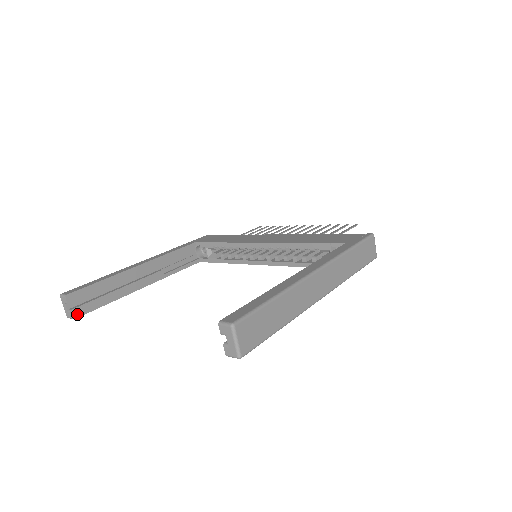
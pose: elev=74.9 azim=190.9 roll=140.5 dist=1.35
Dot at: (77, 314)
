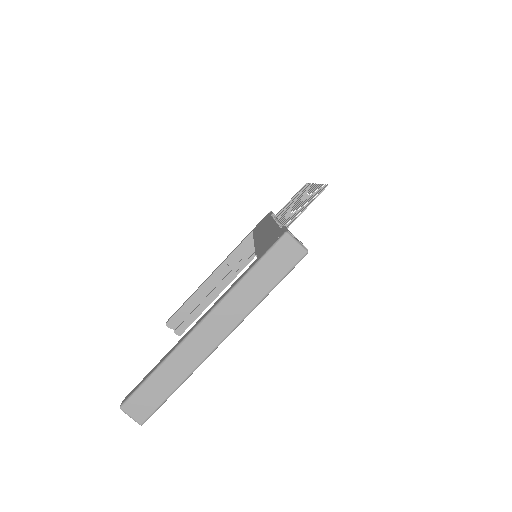
Dot at: (180, 332)
